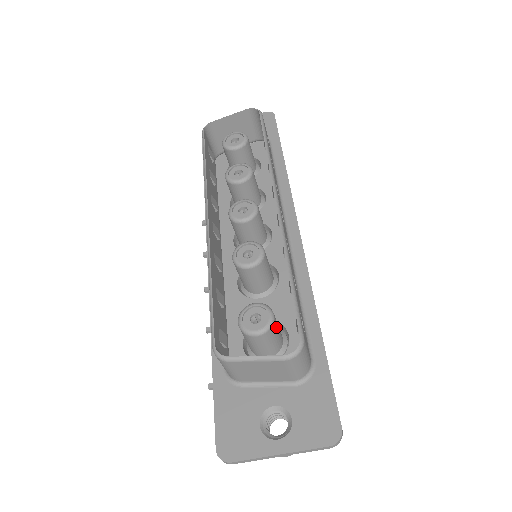
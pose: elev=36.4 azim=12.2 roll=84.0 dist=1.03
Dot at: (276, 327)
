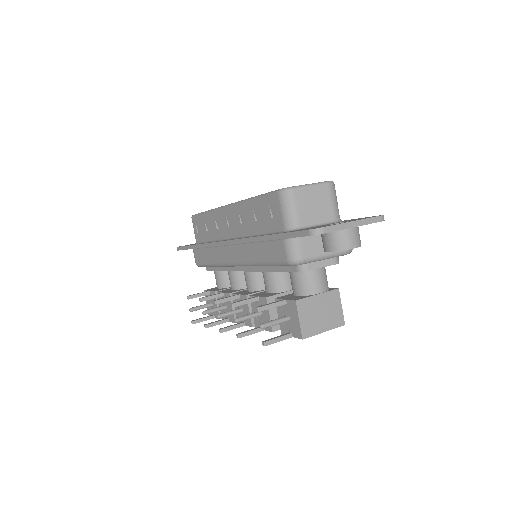
Dot at: occluded
